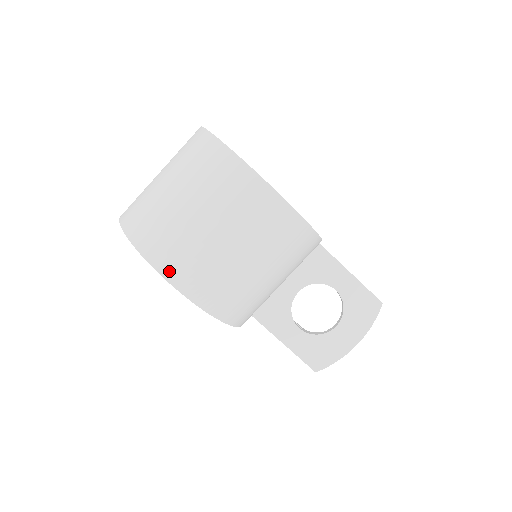
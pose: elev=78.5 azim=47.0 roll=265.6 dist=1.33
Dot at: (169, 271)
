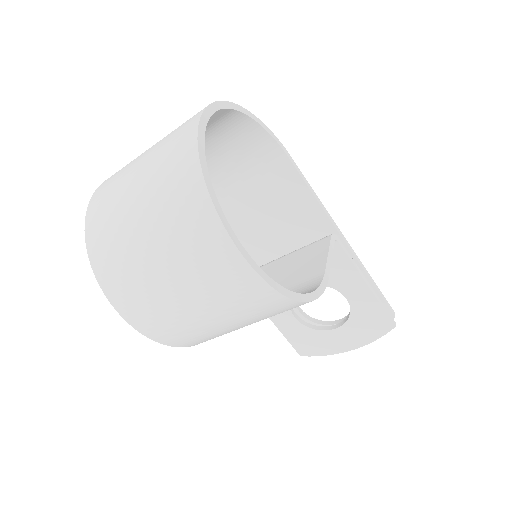
Dot at: (120, 304)
